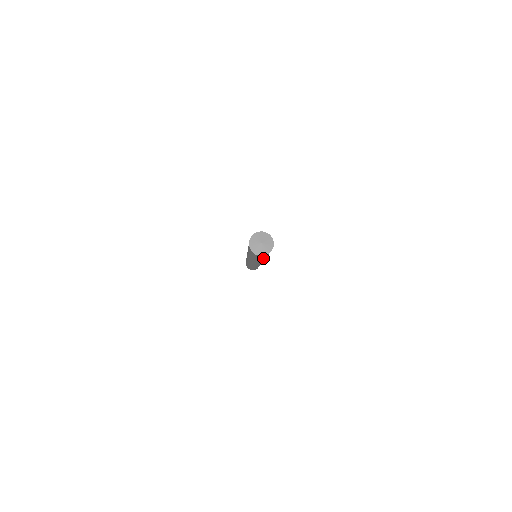
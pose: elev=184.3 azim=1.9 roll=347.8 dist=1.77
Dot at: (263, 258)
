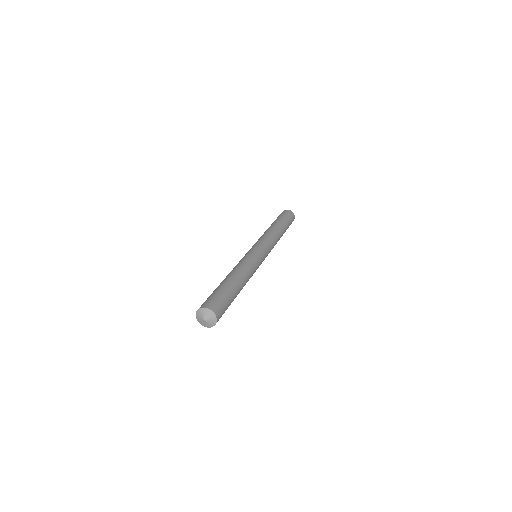
Dot at: occluded
